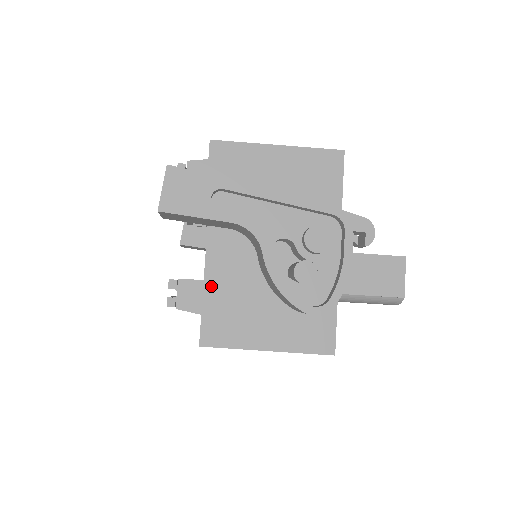
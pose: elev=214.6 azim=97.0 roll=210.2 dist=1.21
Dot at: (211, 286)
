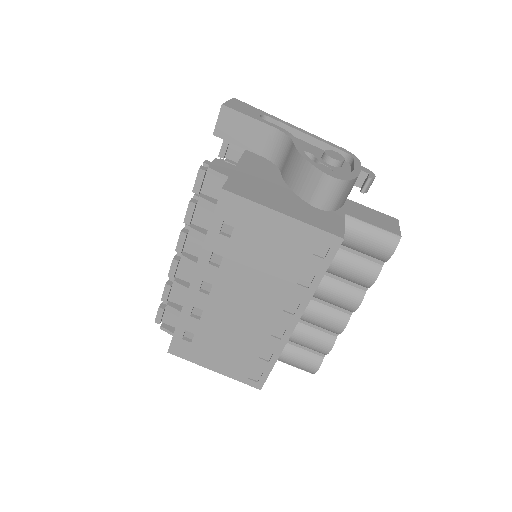
Dot at: (241, 170)
